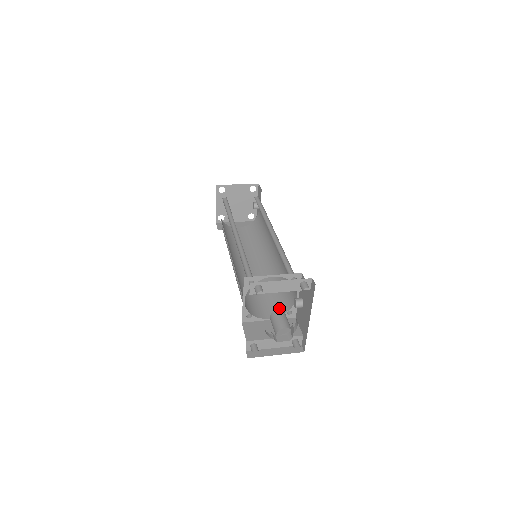
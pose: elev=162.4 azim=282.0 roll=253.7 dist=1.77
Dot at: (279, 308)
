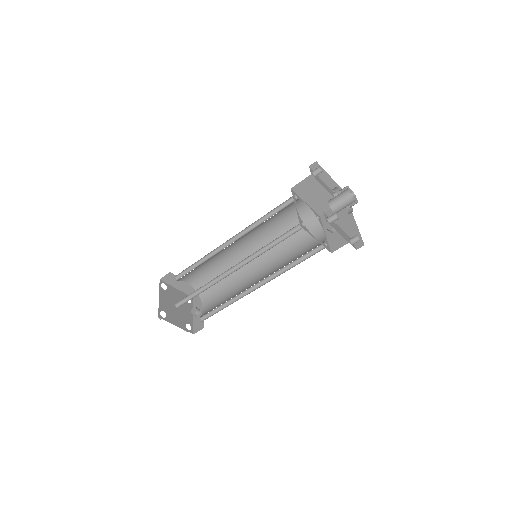
Dot at: occluded
